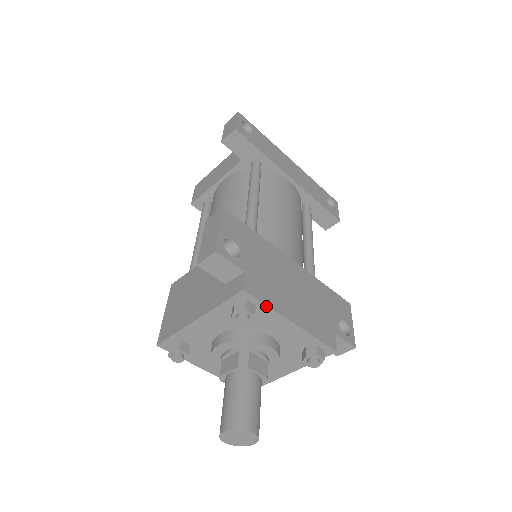
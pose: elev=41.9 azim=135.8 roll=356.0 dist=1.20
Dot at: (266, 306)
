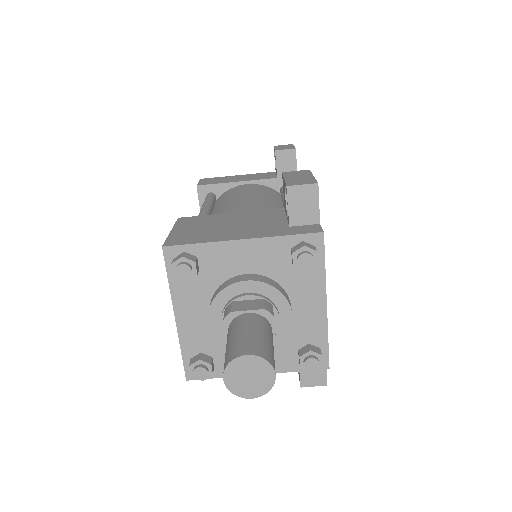
Dot at: (324, 266)
